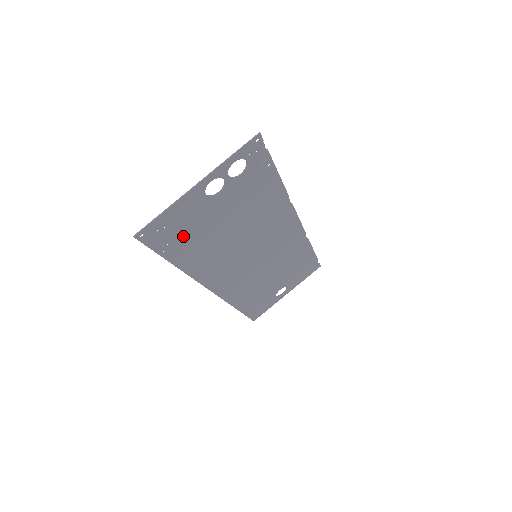
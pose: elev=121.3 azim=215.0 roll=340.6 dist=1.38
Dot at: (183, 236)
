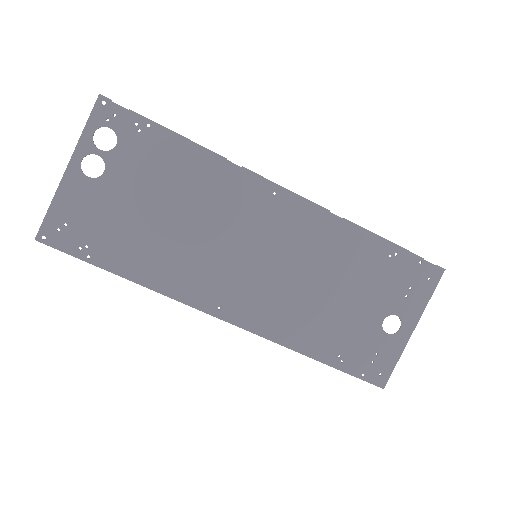
Dot at: (100, 234)
